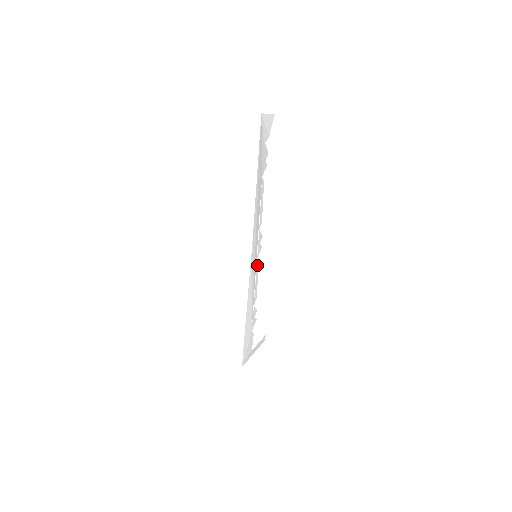
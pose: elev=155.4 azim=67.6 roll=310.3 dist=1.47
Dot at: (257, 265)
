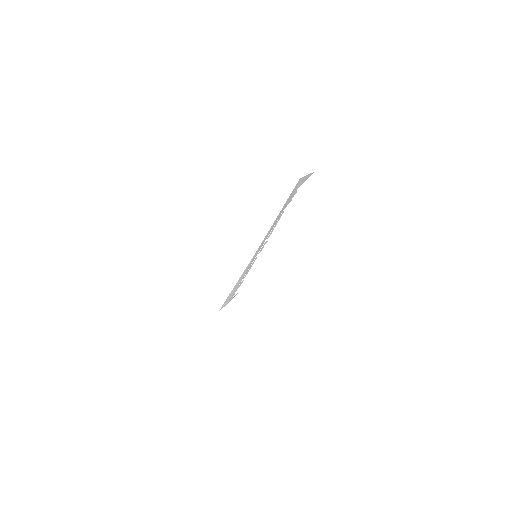
Dot at: (255, 259)
